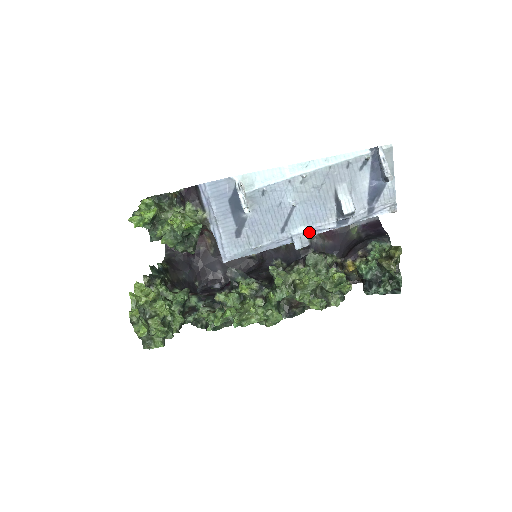
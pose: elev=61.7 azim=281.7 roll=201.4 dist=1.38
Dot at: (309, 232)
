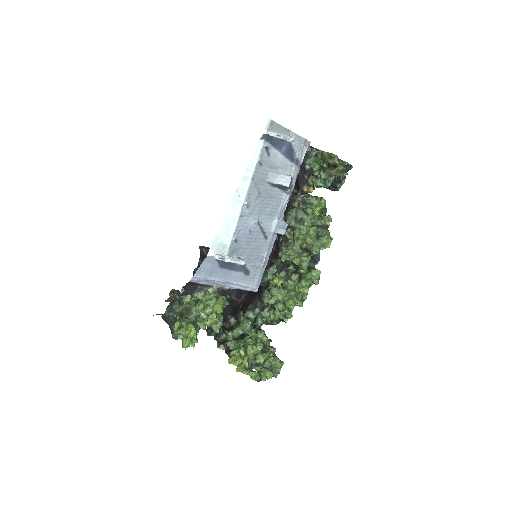
Dot at: (280, 218)
